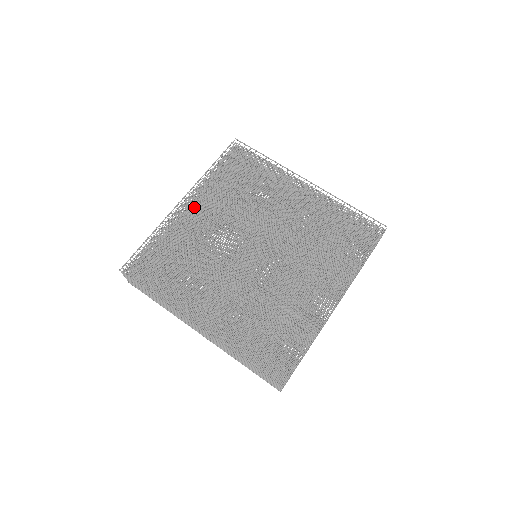
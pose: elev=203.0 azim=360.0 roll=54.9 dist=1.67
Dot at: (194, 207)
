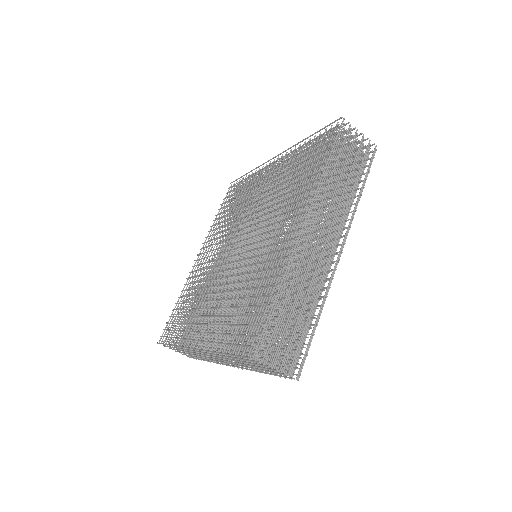
Dot at: occluded
